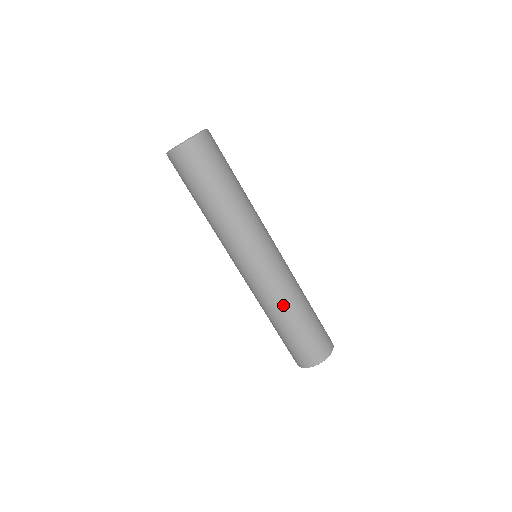
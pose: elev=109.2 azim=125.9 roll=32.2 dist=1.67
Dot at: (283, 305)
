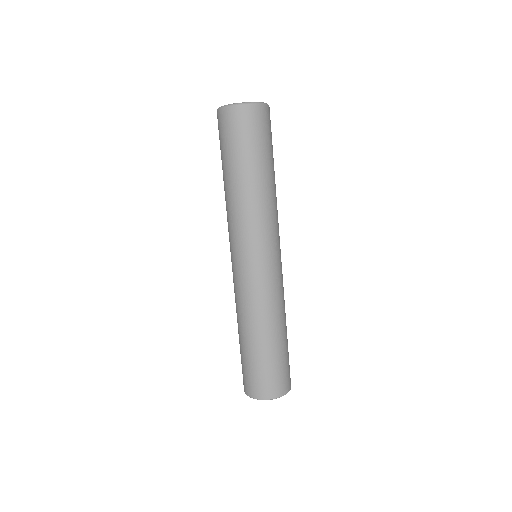
Dot at: (254, 318)
